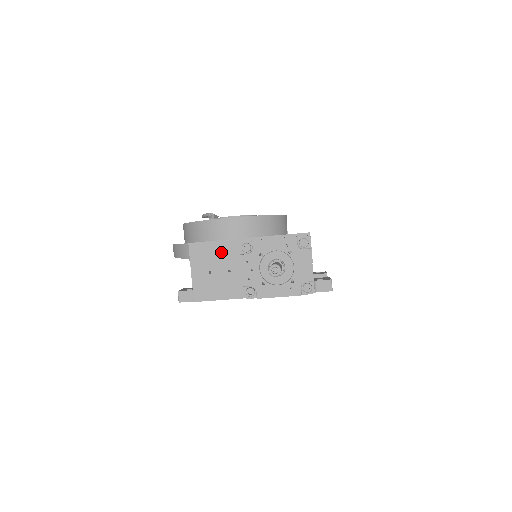
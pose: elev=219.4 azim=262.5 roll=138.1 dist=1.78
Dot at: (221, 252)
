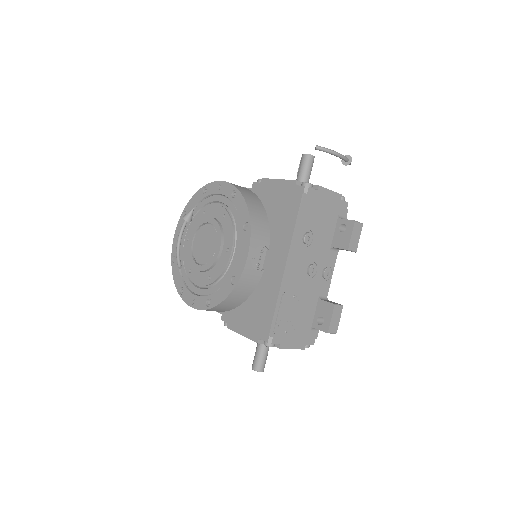
Dot at: occluded
